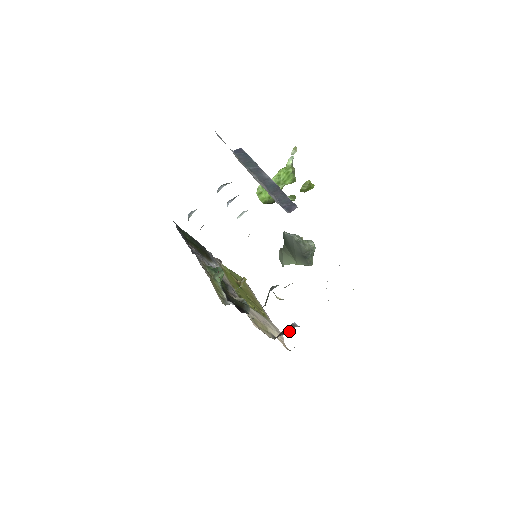
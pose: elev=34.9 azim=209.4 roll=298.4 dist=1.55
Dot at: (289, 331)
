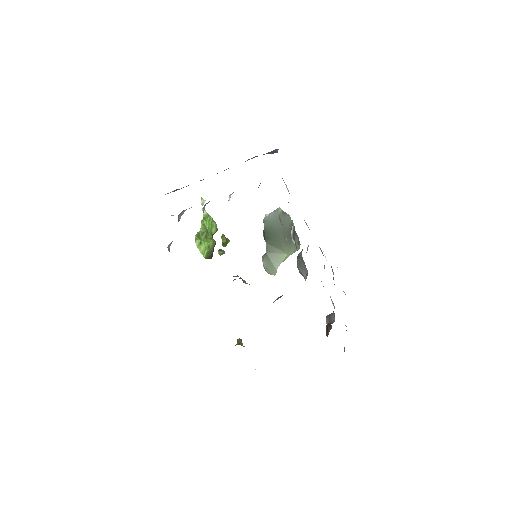
Dot at: (332, 319)
